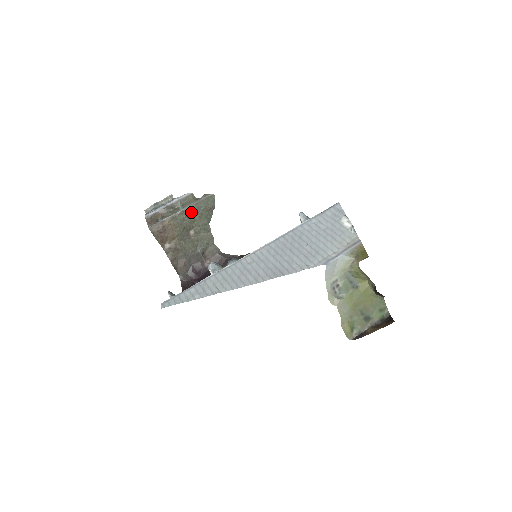
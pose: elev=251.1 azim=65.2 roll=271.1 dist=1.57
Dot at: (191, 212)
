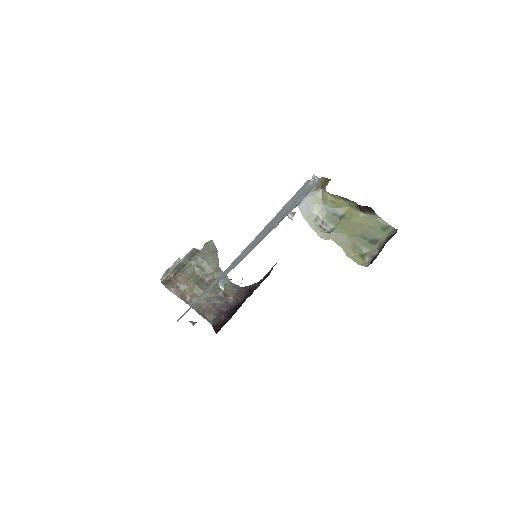
Dot at: (198, 261)
